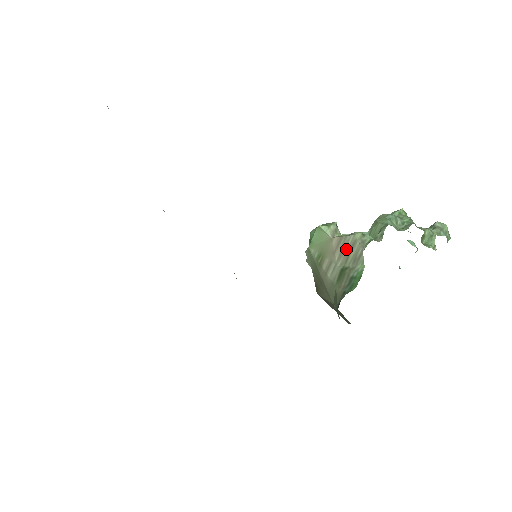
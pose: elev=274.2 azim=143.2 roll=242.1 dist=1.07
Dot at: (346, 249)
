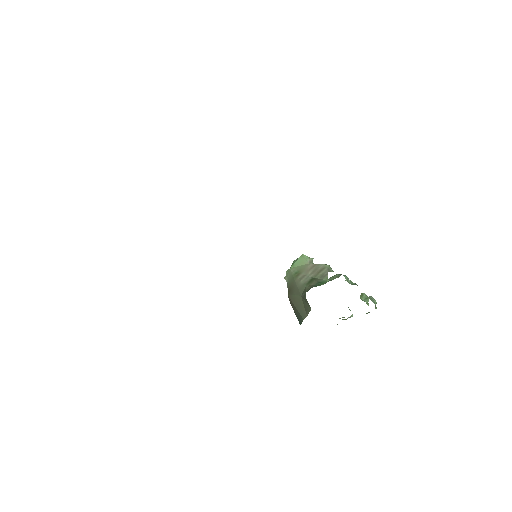
Dot at: (318, 270)
